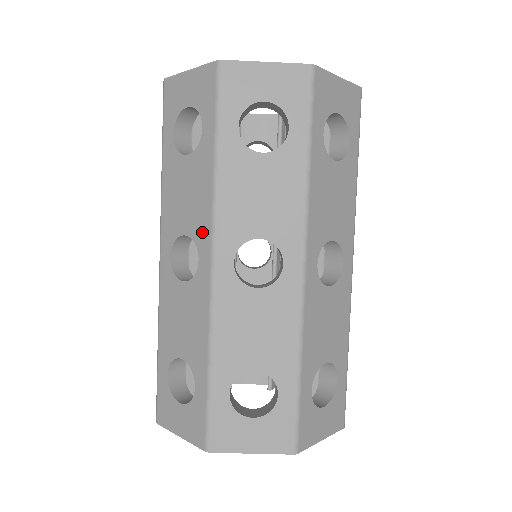
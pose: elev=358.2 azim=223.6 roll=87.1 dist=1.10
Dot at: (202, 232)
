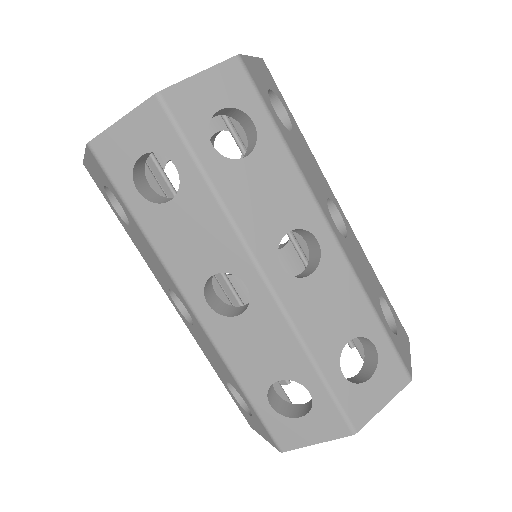
Dot at: (173, 287)
